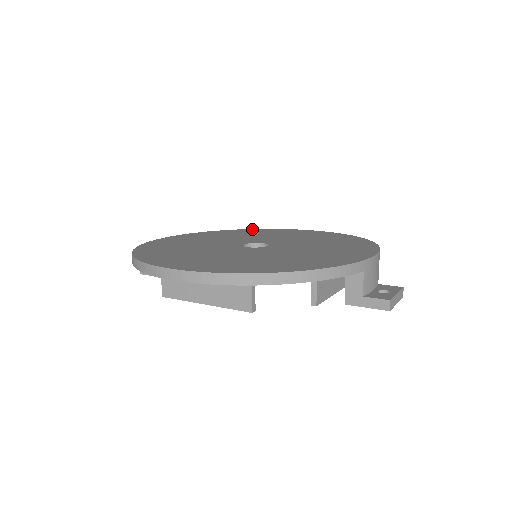
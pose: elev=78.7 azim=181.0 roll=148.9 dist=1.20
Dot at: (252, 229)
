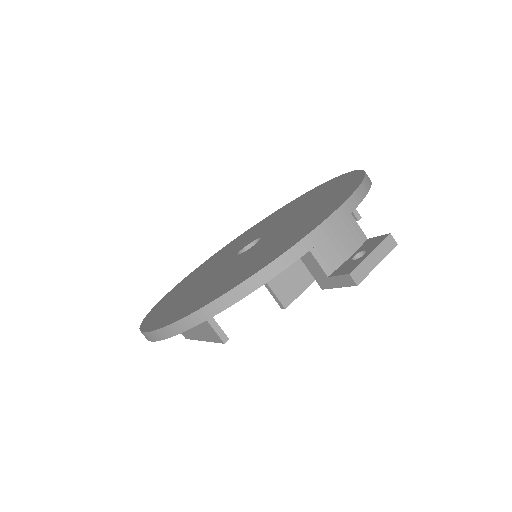
Dot at: (284, 206)
